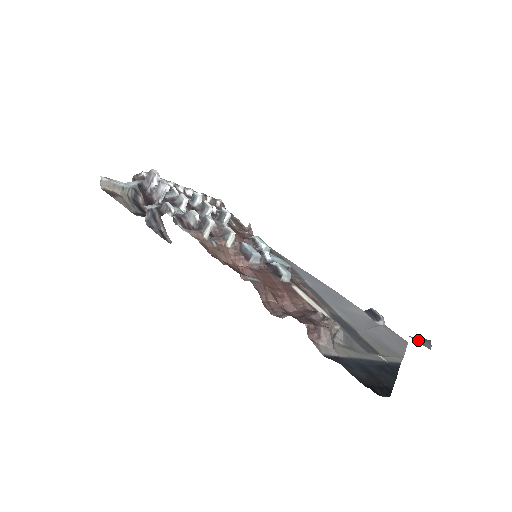
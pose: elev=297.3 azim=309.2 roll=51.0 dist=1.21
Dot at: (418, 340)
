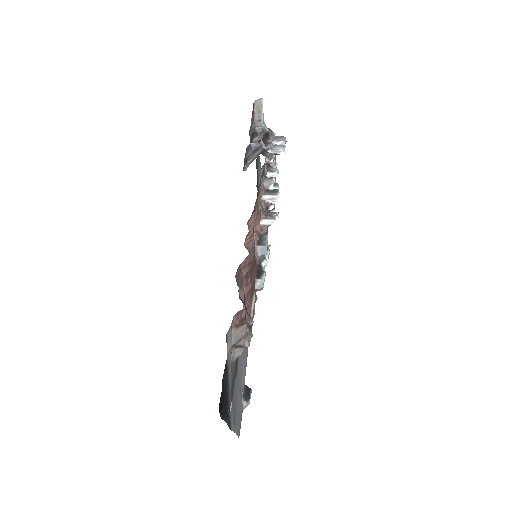
Dot at: occluded
